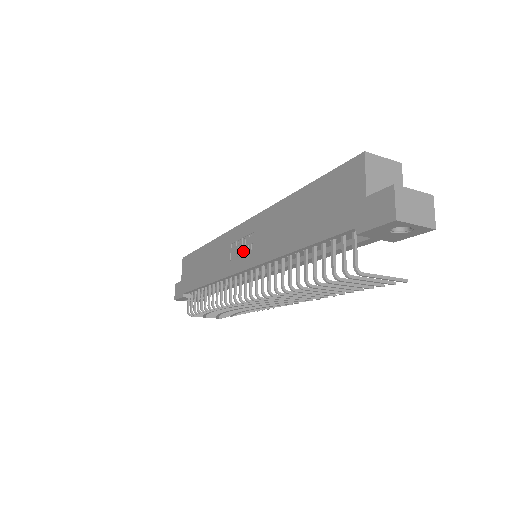
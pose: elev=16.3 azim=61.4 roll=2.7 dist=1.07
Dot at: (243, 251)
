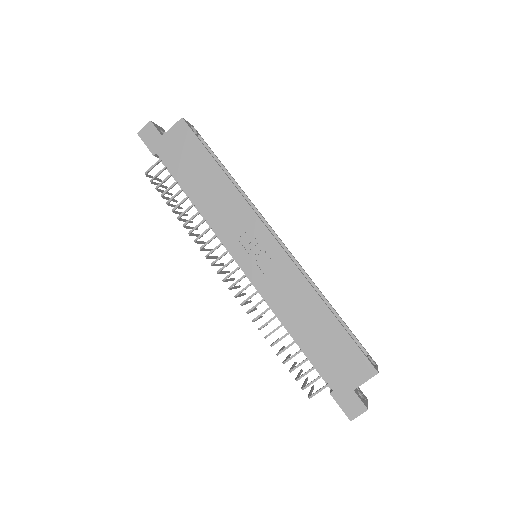
Dot at: (256, 258)
